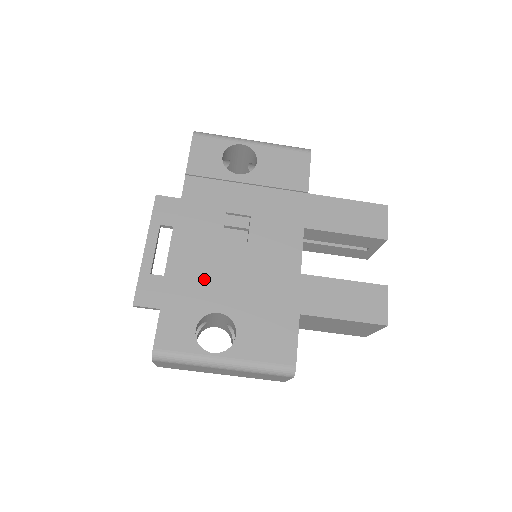
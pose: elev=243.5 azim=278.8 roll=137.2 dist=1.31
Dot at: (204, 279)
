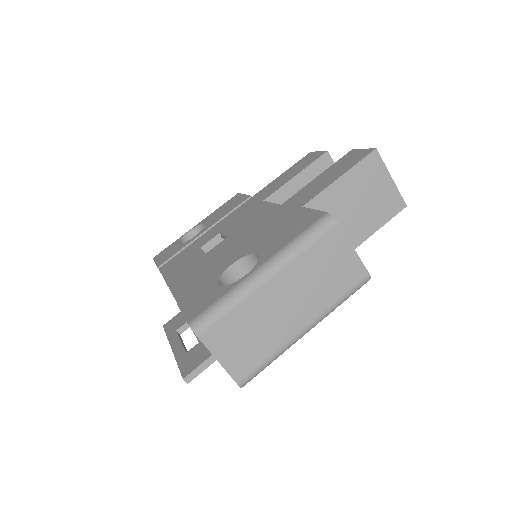
Dot at: (207, 271)
